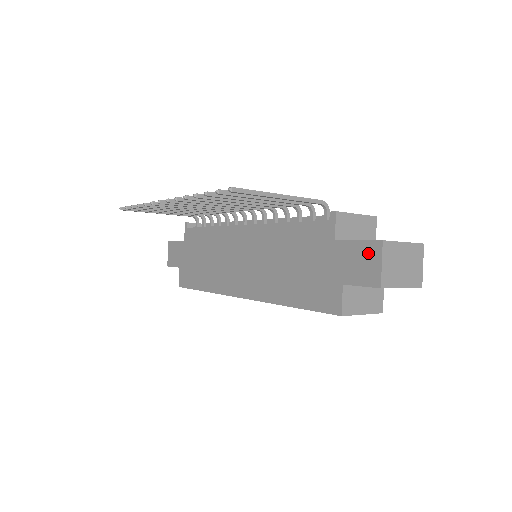
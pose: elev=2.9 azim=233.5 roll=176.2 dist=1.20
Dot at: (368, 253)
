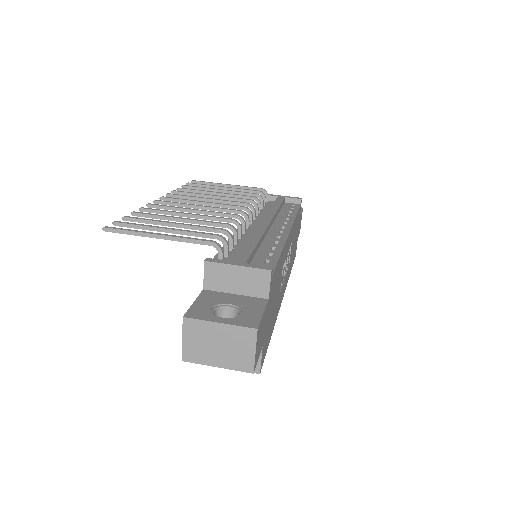
Dot at: occluded
